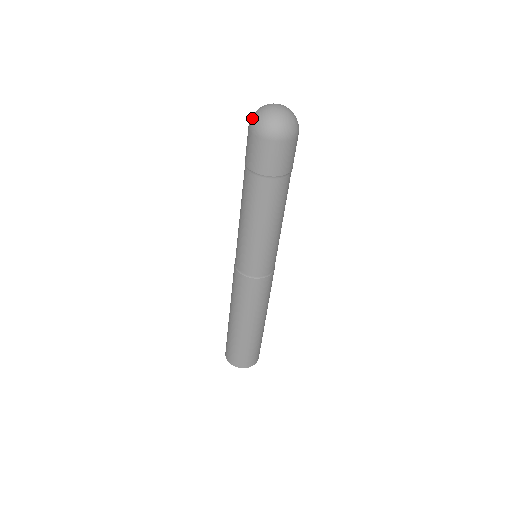
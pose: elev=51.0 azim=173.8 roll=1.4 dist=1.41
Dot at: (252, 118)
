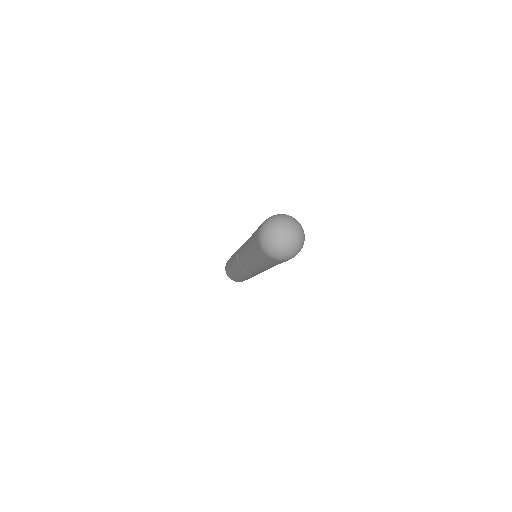
Dot at: (270, 219)
